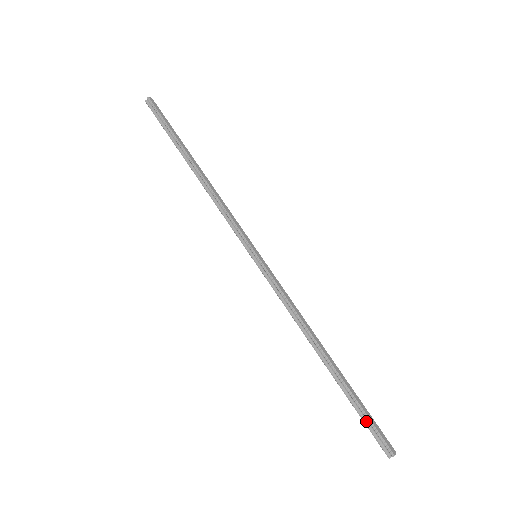
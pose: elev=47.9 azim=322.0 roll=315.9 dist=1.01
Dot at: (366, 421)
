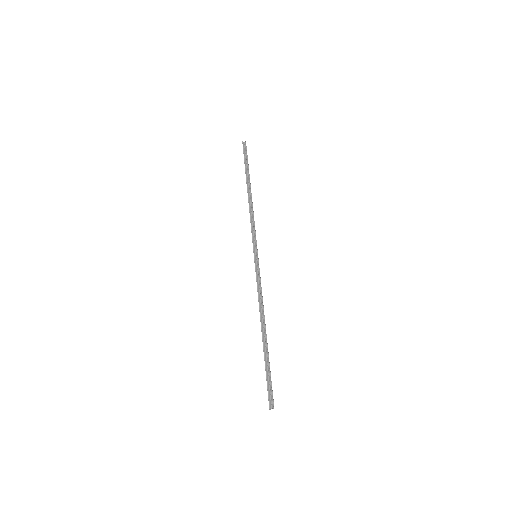
Dot at: (268, 380)
